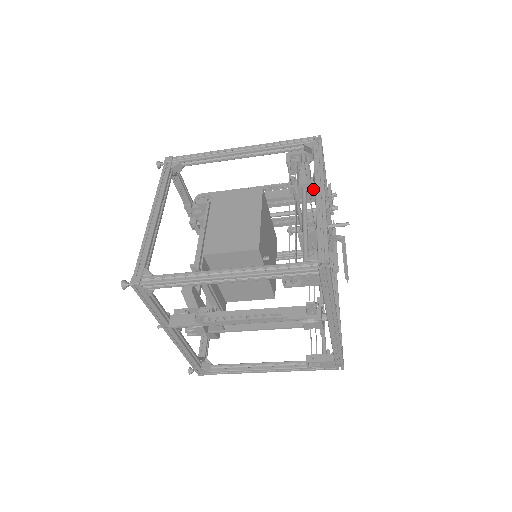
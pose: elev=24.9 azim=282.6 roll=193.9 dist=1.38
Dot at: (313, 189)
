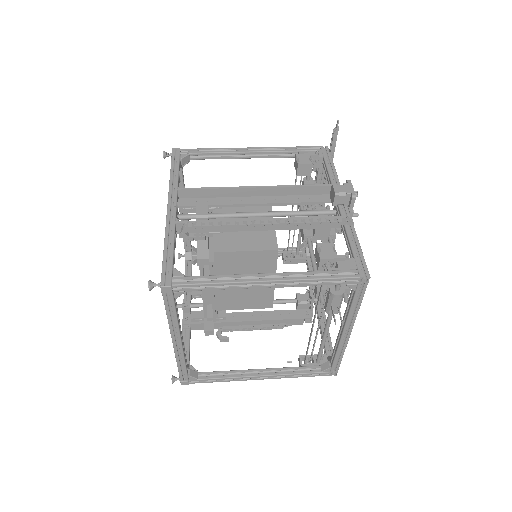
Dot at: occluded
